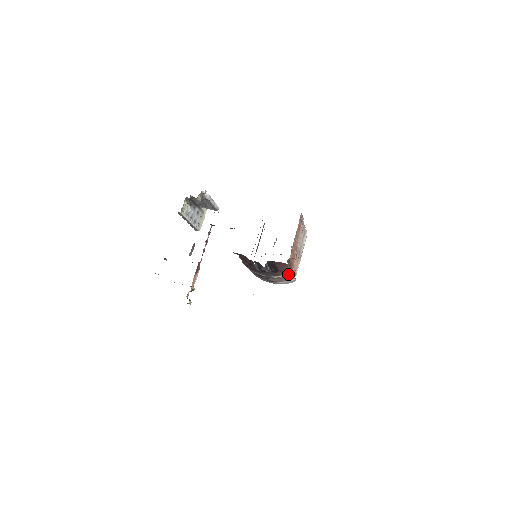
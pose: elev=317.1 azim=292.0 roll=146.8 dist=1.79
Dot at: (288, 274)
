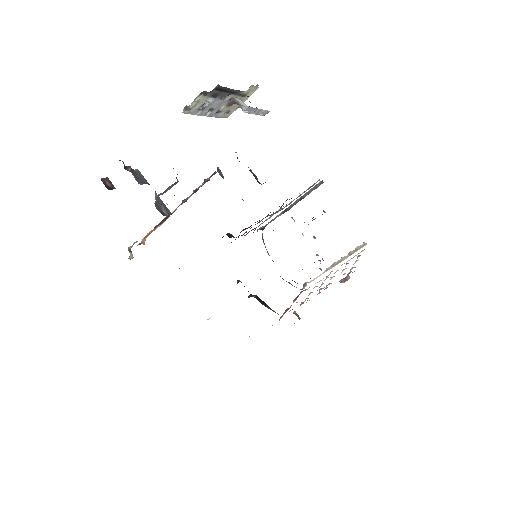
Dot at: occluded
